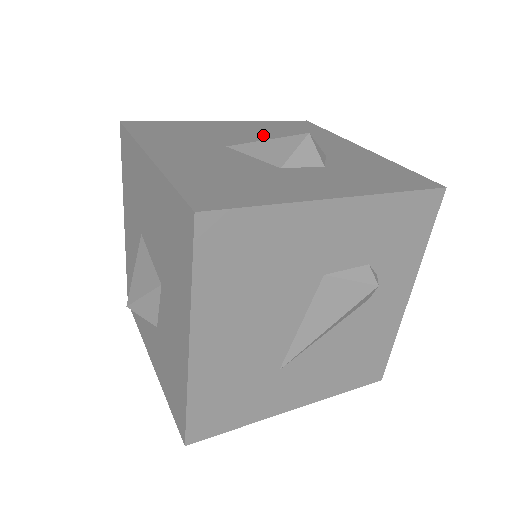
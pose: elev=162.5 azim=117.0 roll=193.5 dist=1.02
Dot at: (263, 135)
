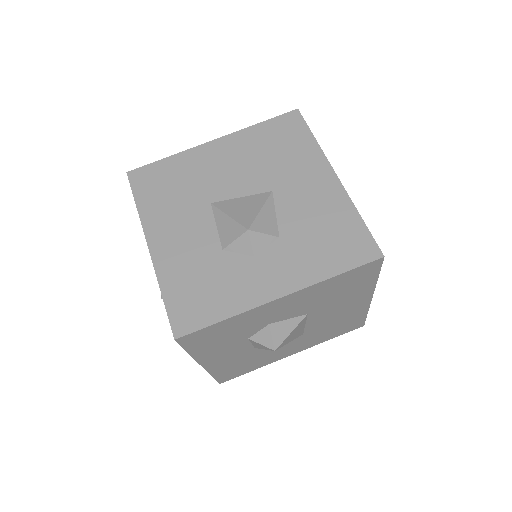
Dot at: occluded
